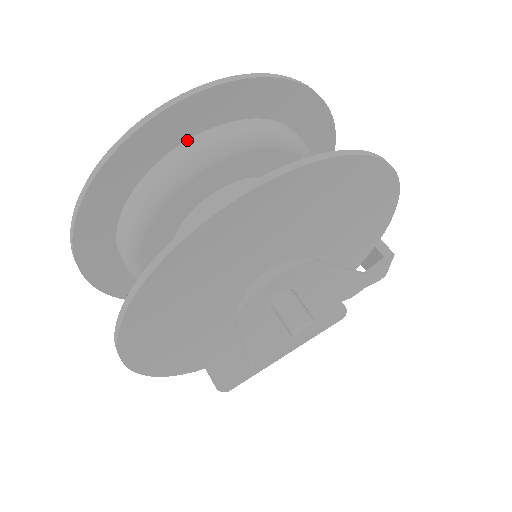
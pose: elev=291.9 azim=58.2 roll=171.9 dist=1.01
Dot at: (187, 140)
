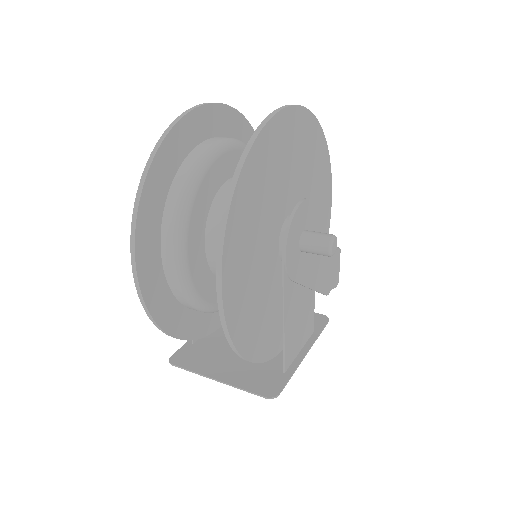
Dot at: (204, 141)
